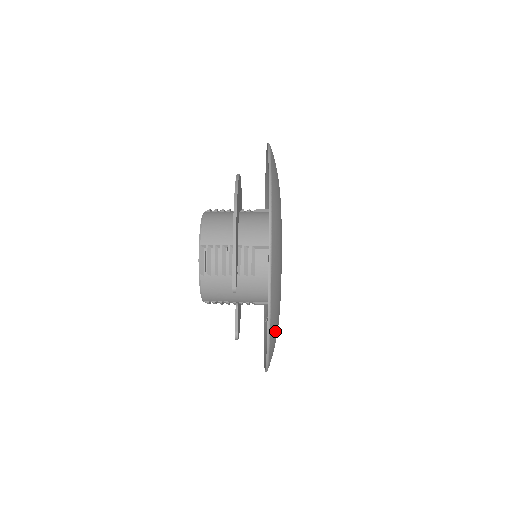
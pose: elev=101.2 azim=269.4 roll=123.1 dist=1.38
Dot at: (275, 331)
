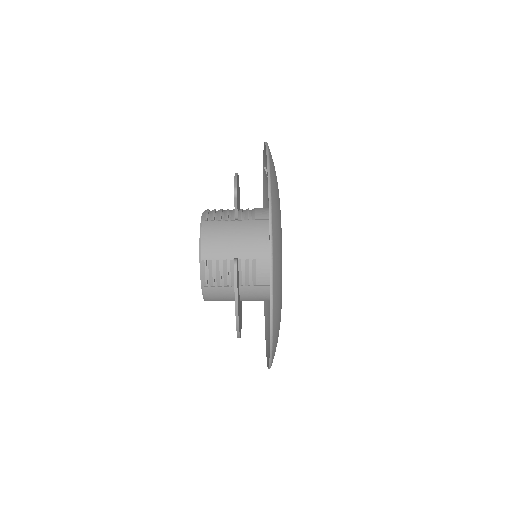
Dot at: (277, 208)
